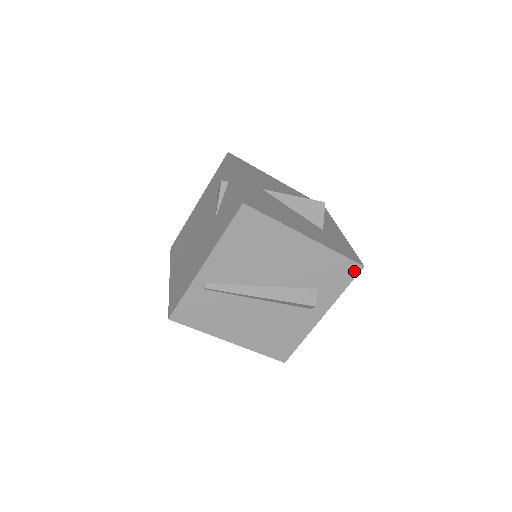
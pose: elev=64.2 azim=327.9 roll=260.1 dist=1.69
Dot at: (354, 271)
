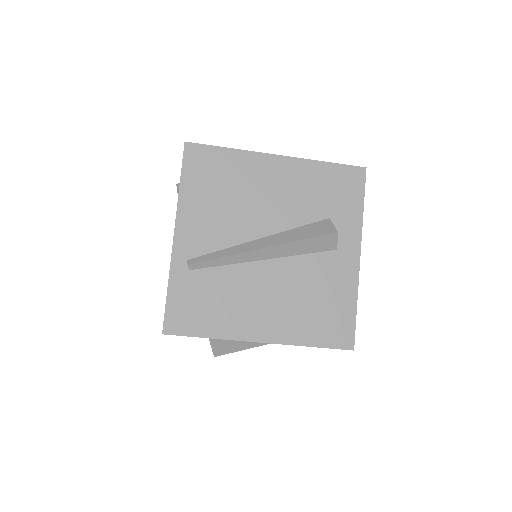
Dot at: (358, 178)
